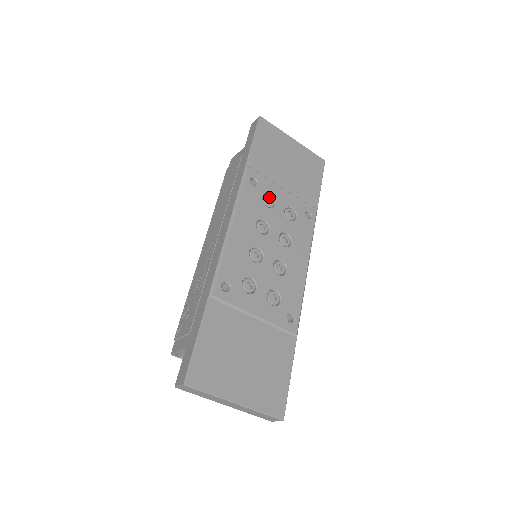
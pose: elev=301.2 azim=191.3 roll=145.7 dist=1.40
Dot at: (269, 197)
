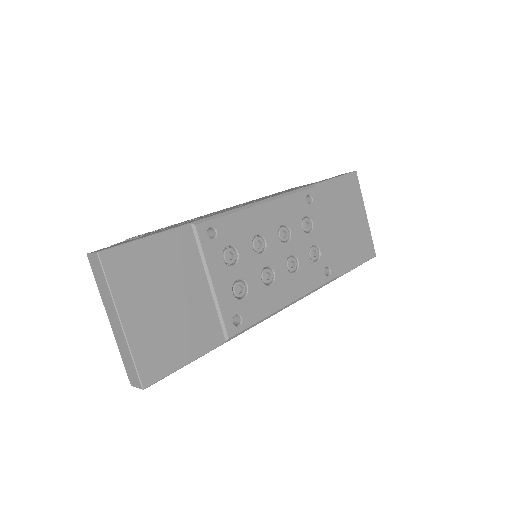
Dot at: (310, 223)
